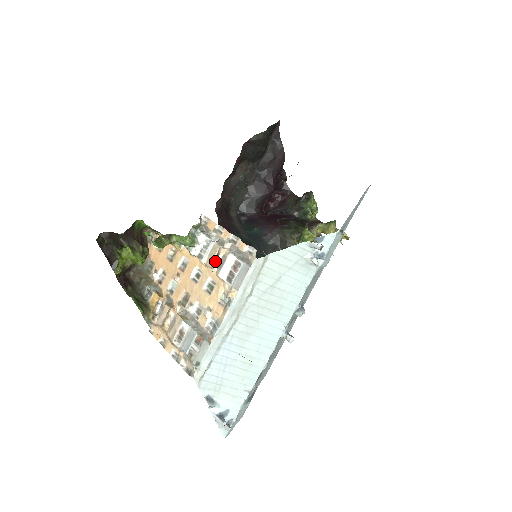
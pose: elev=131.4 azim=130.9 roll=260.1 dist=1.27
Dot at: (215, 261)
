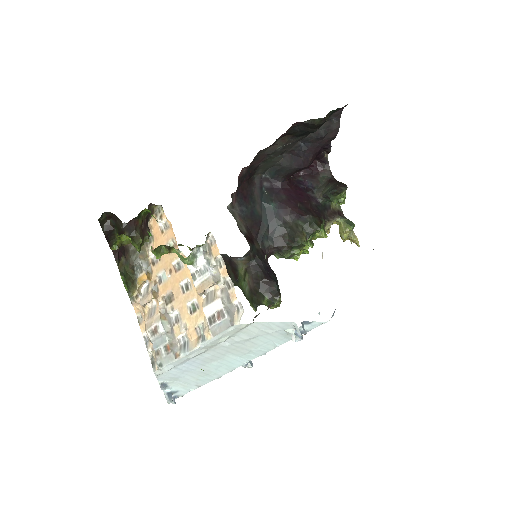
Dot at: occluded
